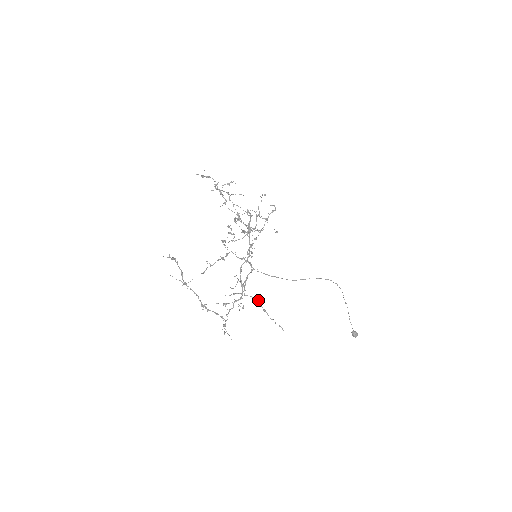
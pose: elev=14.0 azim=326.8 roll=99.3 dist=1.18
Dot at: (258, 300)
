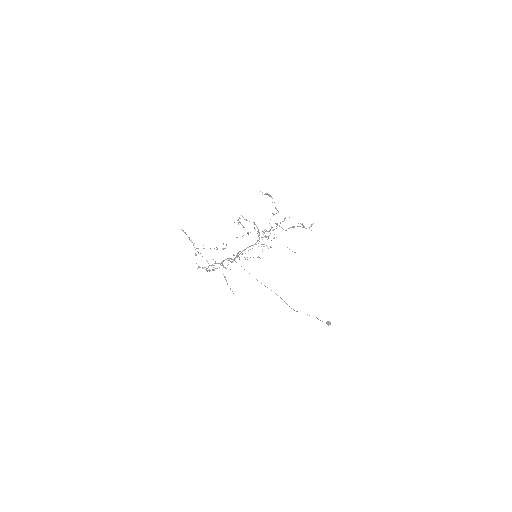
Dot at: (224, 277)
